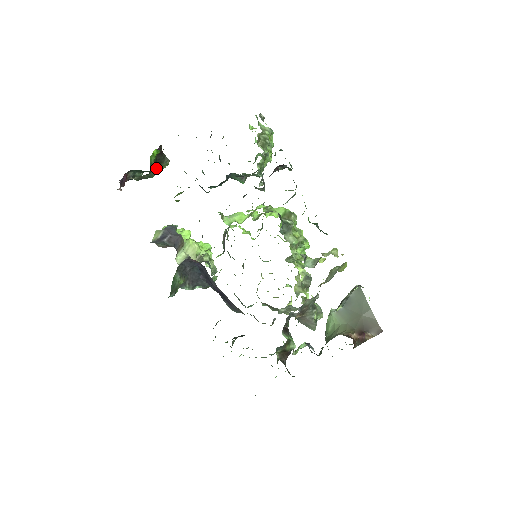
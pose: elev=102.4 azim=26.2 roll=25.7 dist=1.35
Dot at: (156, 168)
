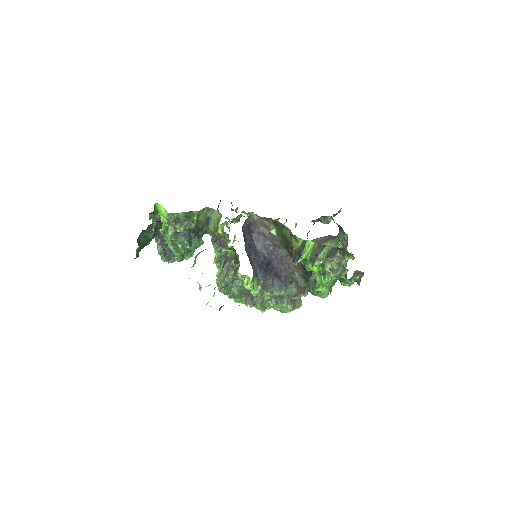
Dot at: occluded
